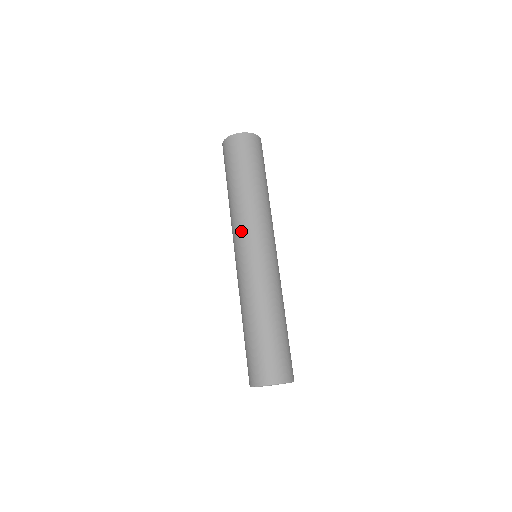
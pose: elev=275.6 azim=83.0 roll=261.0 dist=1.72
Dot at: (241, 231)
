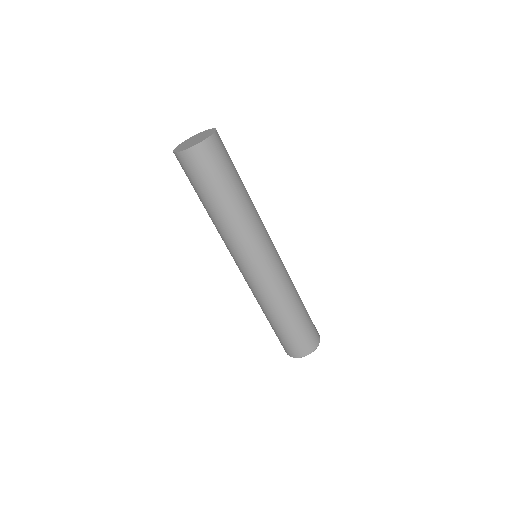
Dot at: (245, 249)
